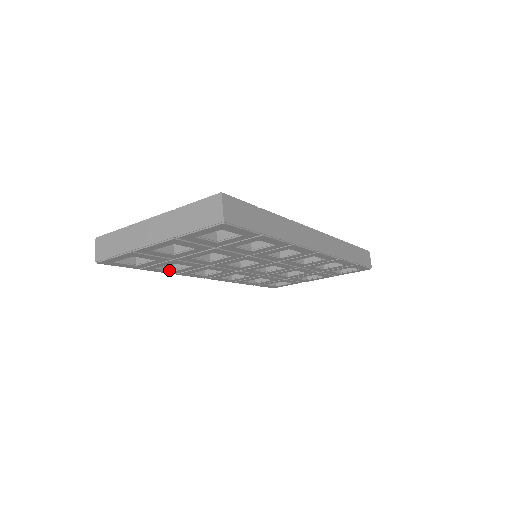
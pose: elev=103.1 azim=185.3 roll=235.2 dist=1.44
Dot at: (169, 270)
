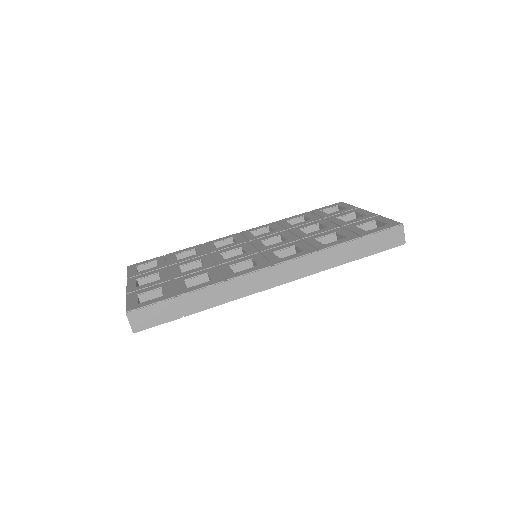
Dot at: occluded
